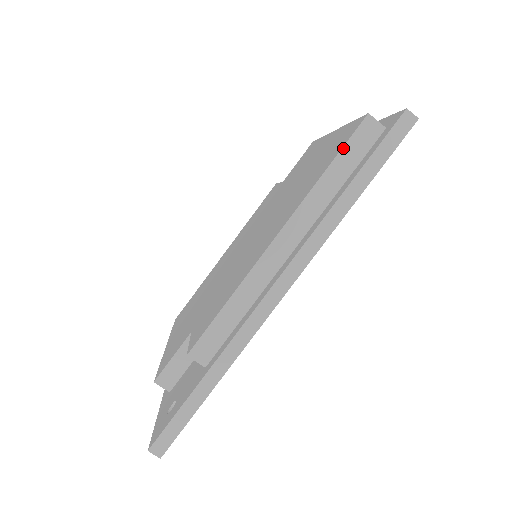
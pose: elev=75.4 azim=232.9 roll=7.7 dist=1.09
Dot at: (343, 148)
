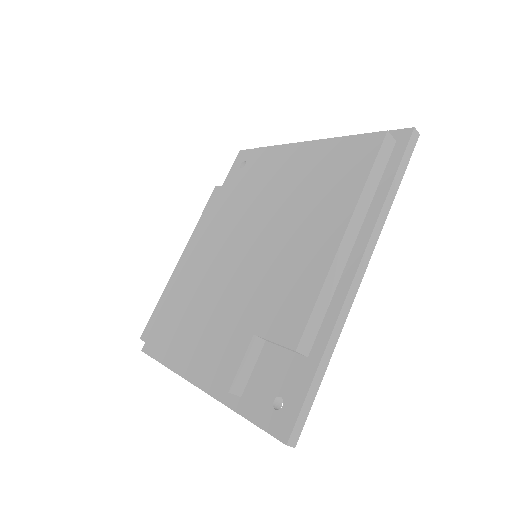
Dot at: (376, 158)
